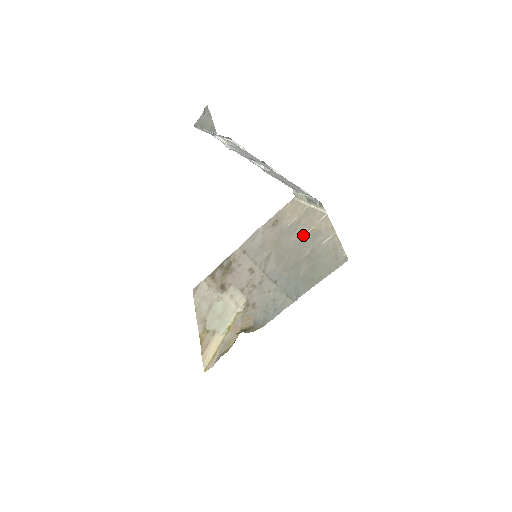
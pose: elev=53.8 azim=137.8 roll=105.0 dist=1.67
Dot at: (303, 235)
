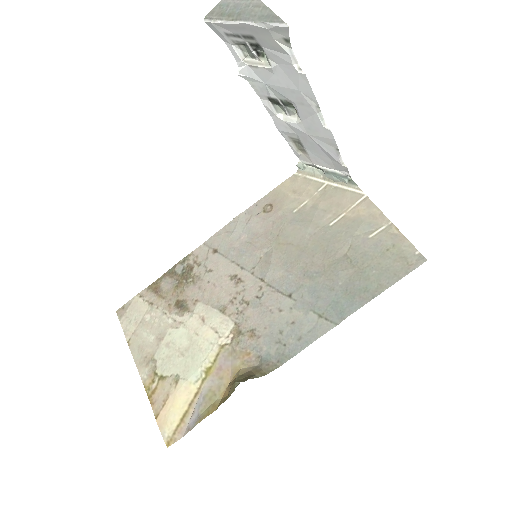
Dot at: (328, 225)
